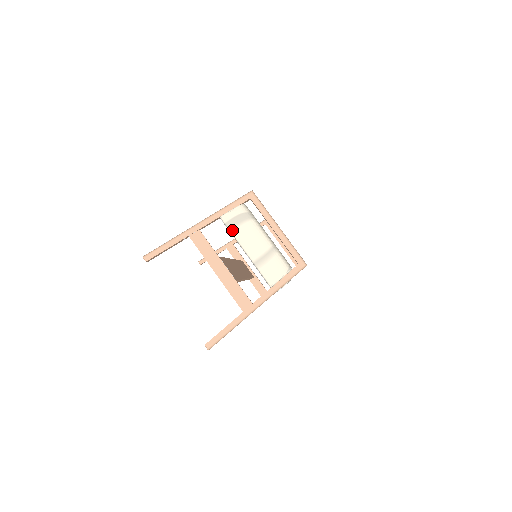
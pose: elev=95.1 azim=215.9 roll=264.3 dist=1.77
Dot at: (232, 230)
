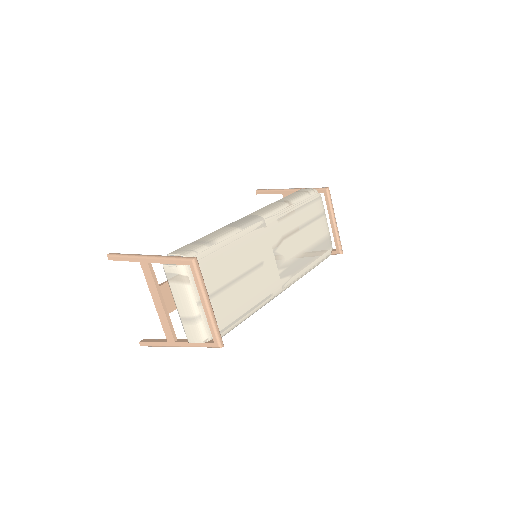
Dot at: (169, 282)
